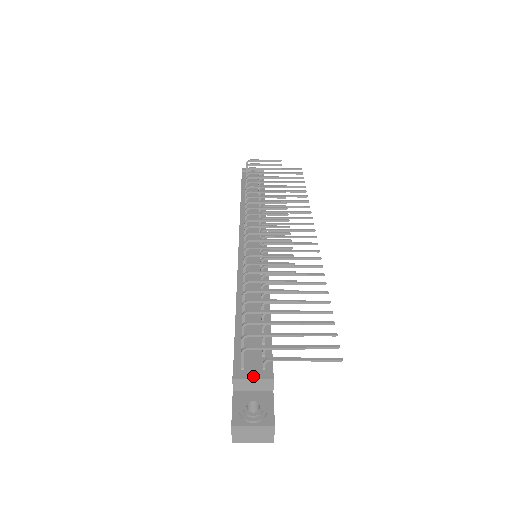
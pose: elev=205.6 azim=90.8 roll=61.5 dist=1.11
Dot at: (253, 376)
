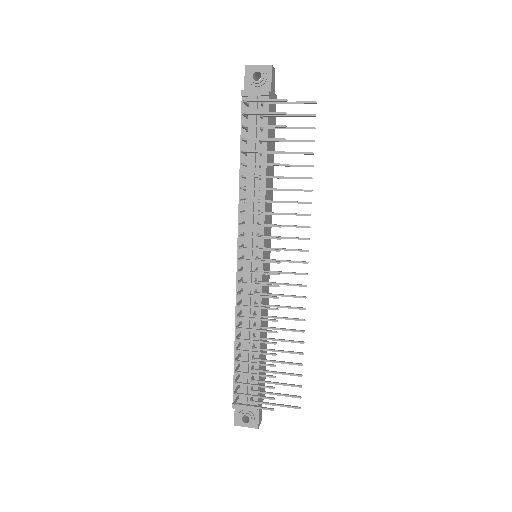
Dot at: (244, 408)
